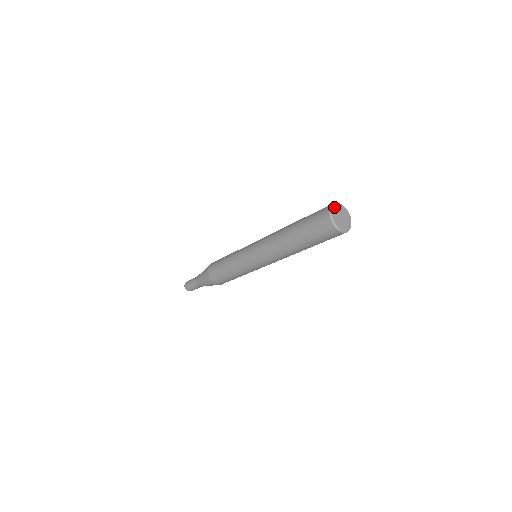
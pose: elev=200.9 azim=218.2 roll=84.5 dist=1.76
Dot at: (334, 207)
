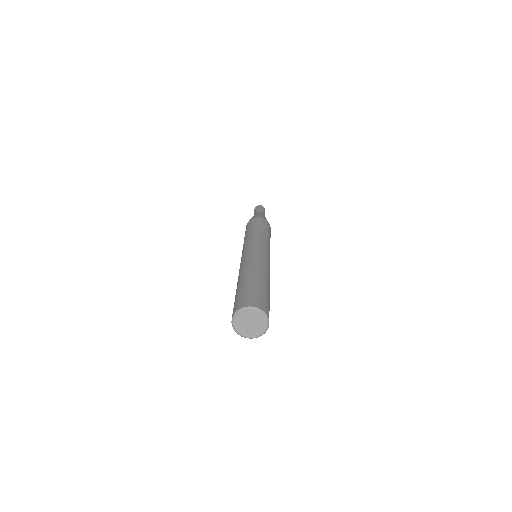
Dot at: (249, 310)
